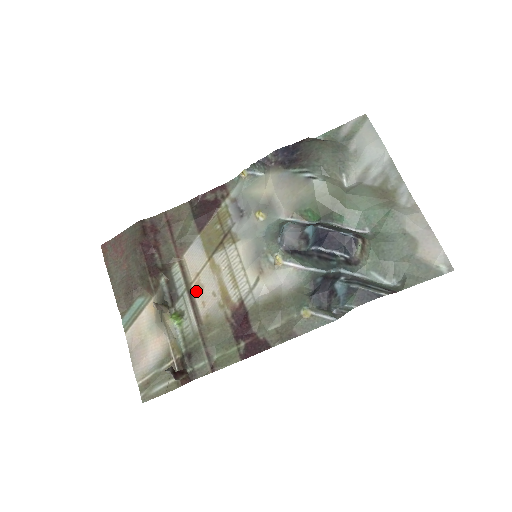
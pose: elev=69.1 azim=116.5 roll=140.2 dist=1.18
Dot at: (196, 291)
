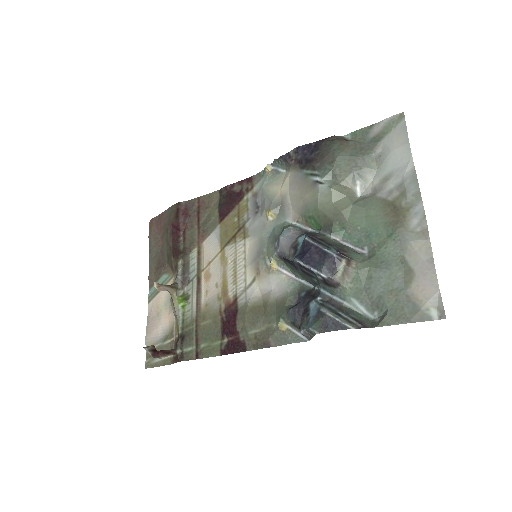
Dot at: (204, 279)
